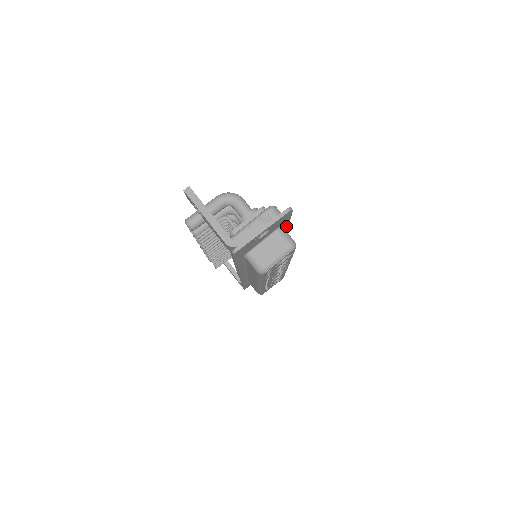
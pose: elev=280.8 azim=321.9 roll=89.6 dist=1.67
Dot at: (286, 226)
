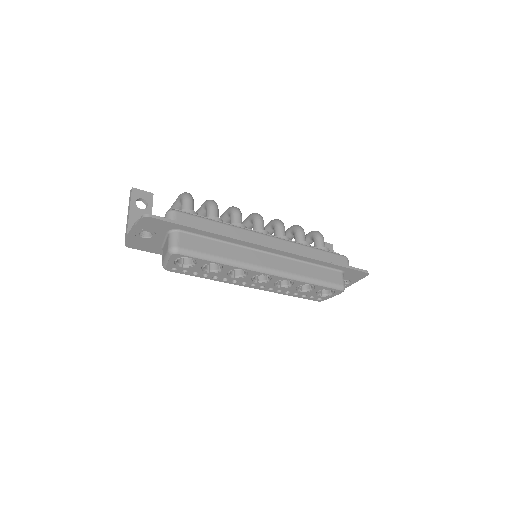
Dot at: (197, 231)
